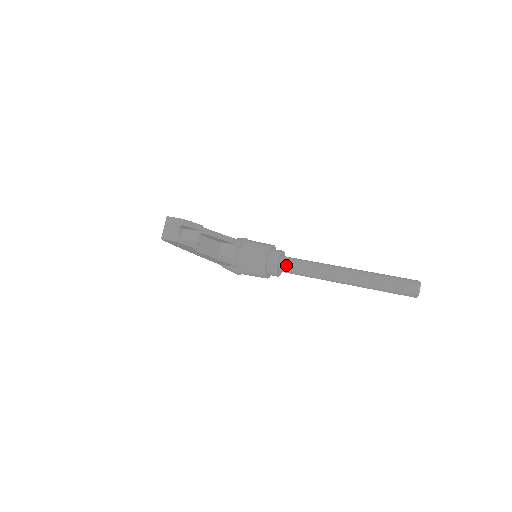
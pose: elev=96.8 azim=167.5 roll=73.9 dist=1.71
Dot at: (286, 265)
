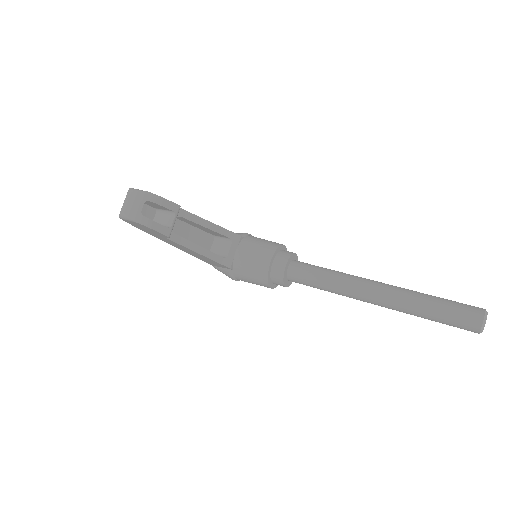
Dot at: (296, 272)
